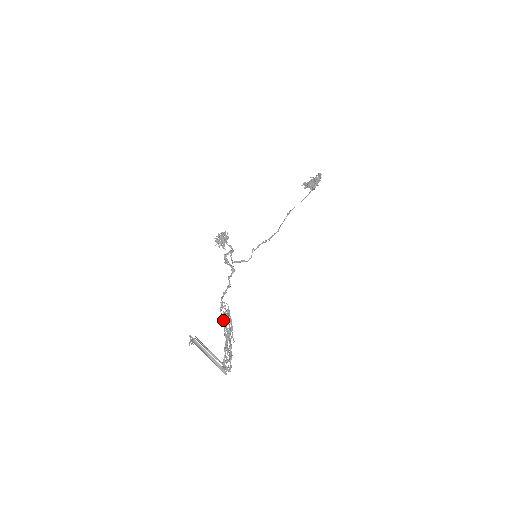
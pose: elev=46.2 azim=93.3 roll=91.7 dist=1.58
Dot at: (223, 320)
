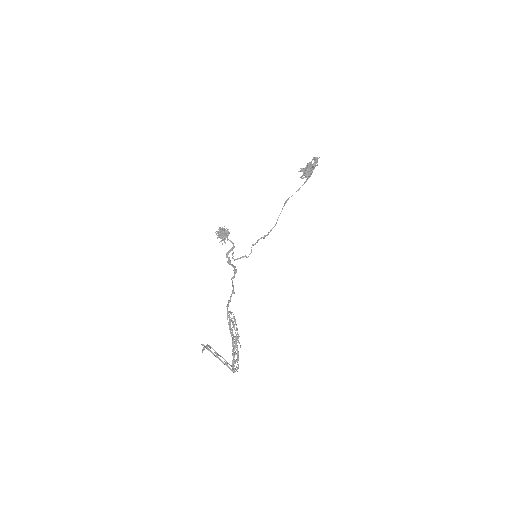
Dot at: (230, 329)
